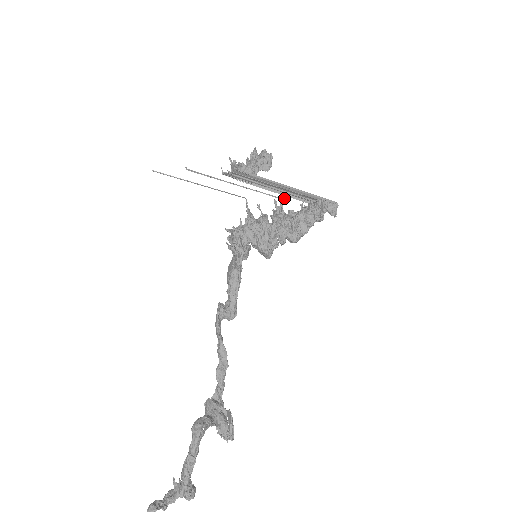
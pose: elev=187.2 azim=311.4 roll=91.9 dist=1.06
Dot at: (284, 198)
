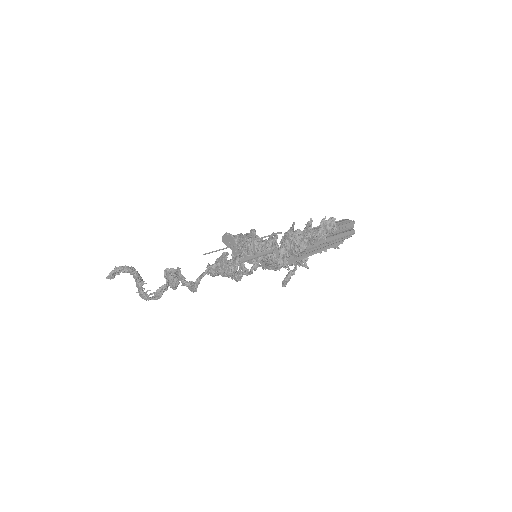
Dot at: (307, 268)
